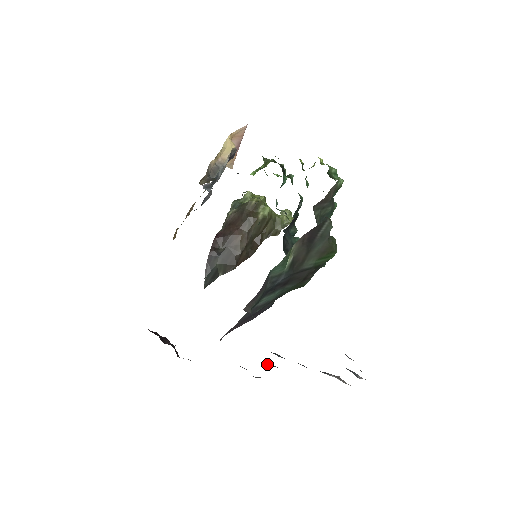
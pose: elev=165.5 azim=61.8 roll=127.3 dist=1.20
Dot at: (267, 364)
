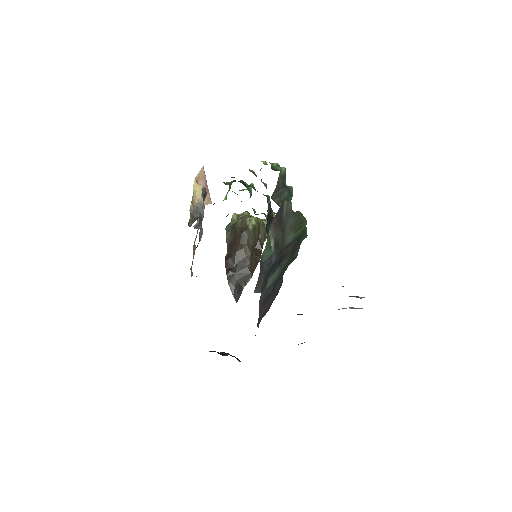
Dot at: occluded
